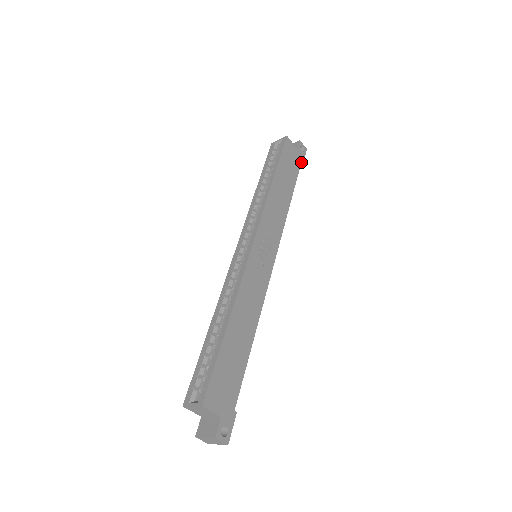
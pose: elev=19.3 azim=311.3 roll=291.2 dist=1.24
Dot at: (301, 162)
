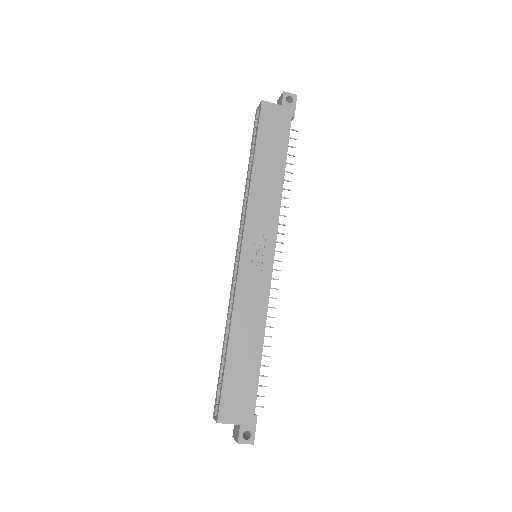
Dot at: (292, 117)
